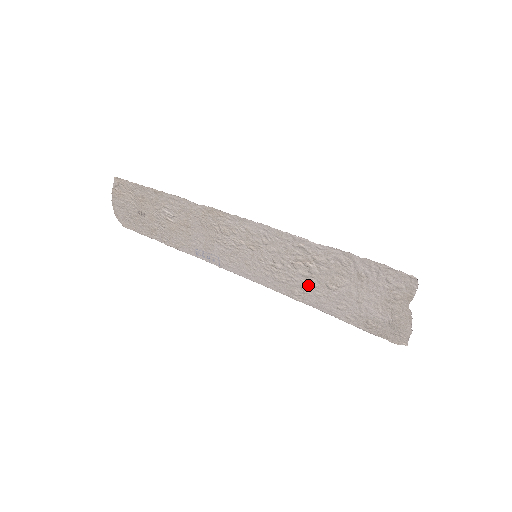
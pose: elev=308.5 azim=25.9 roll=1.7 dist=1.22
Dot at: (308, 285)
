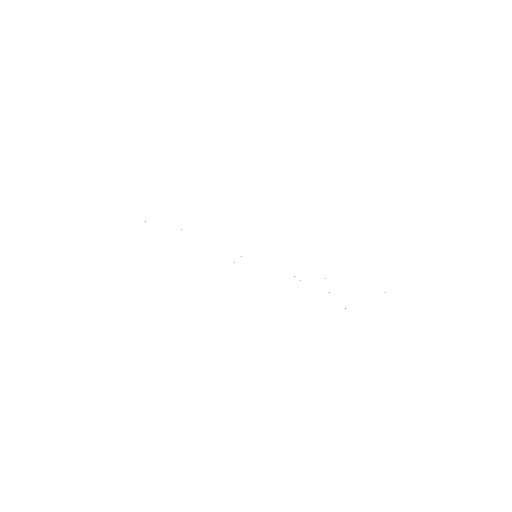
Dot at: occluded
